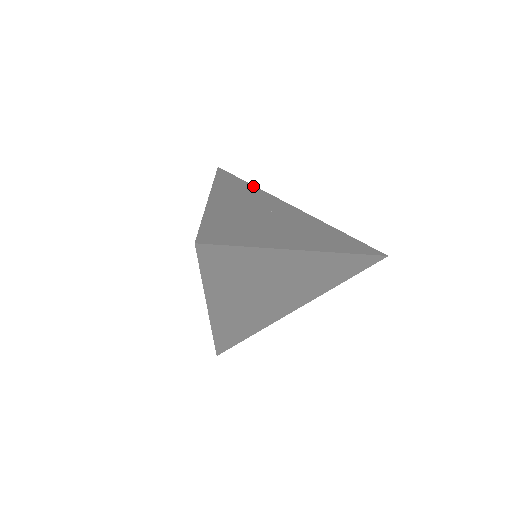
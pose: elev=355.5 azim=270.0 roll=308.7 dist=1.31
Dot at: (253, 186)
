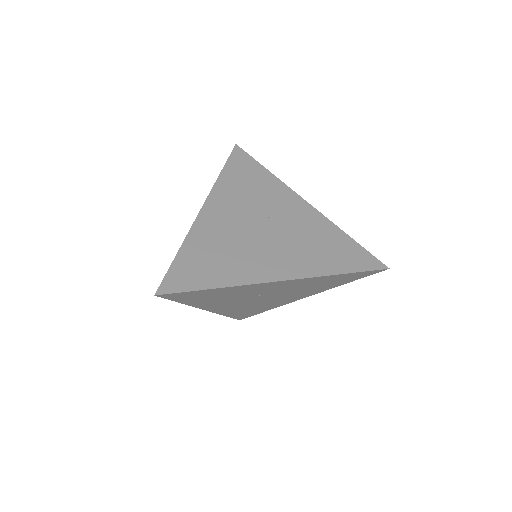
Dot at: (266, 171)
